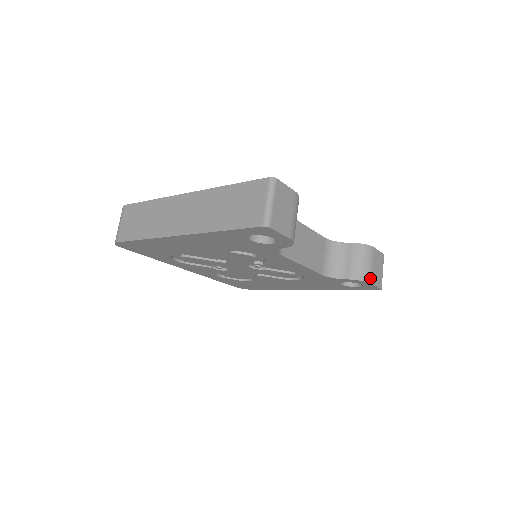
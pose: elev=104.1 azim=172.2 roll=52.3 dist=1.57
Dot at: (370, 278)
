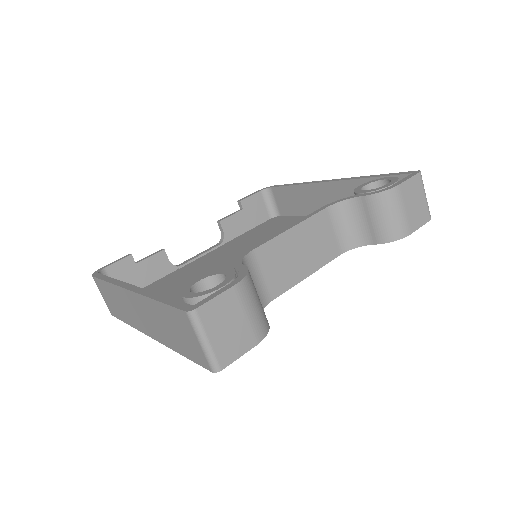
Dot at: (406, 229)
